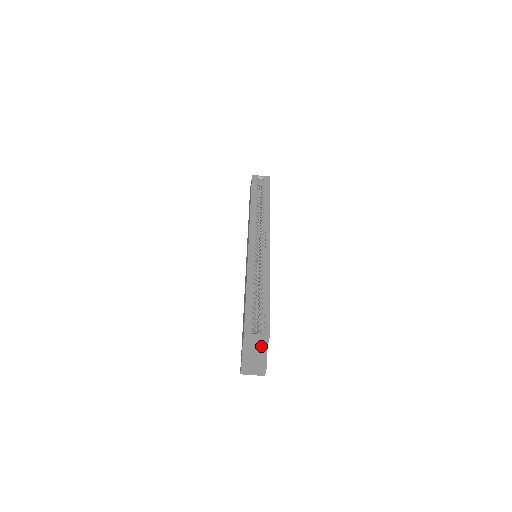
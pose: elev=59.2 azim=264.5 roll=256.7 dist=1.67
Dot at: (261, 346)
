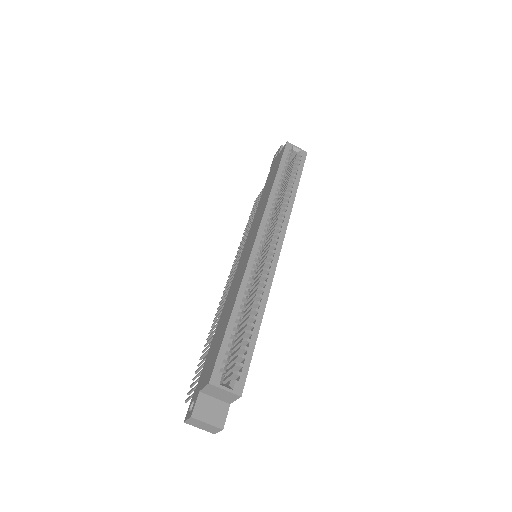
Dot at: (225, 399)
